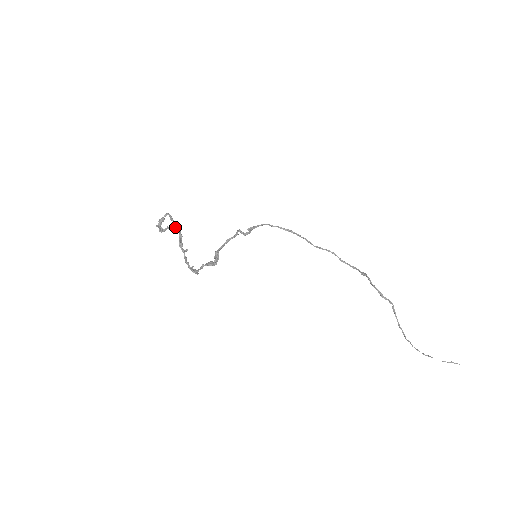
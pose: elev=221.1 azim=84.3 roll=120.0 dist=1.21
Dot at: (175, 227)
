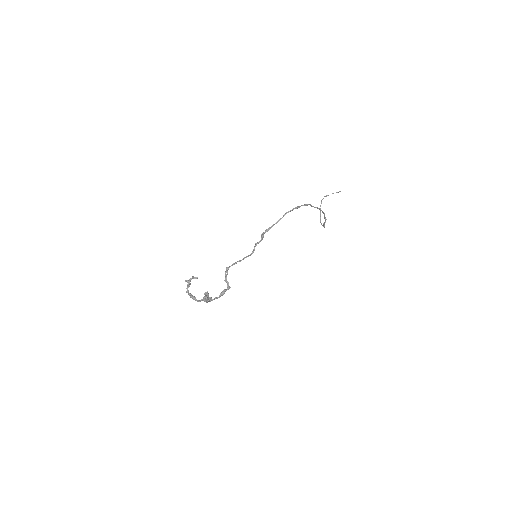
Dot at: (206, 300)
